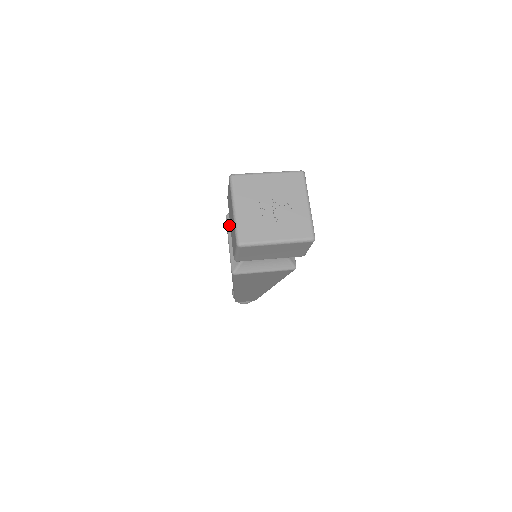
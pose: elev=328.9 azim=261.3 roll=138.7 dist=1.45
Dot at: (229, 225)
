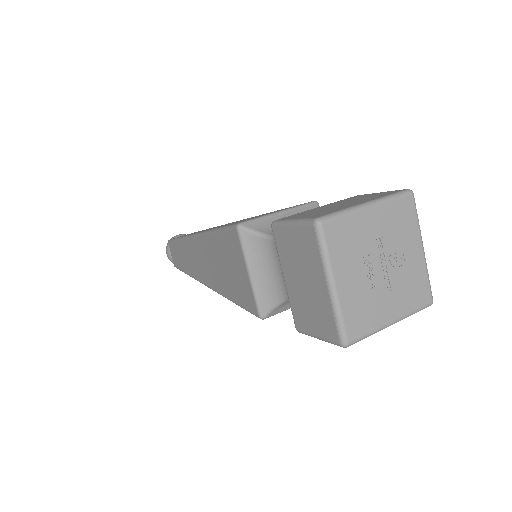
Dot at: (246, 245)
